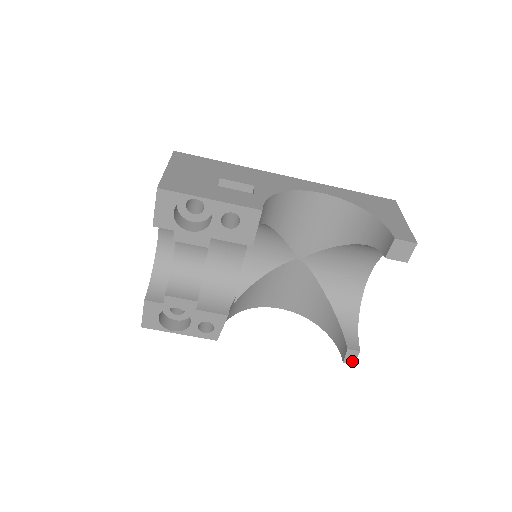
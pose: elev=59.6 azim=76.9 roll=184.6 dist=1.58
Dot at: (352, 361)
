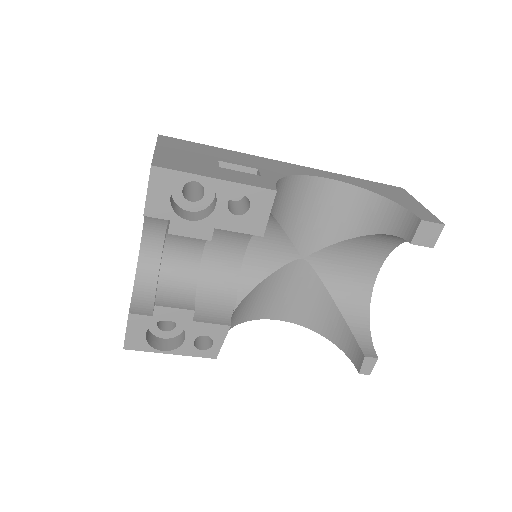
Dot at: (369, 371)
